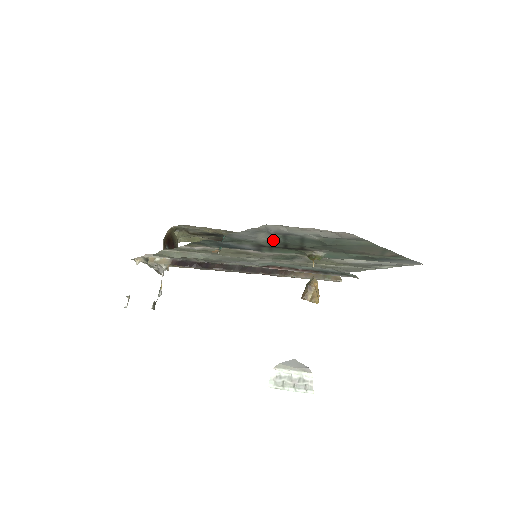
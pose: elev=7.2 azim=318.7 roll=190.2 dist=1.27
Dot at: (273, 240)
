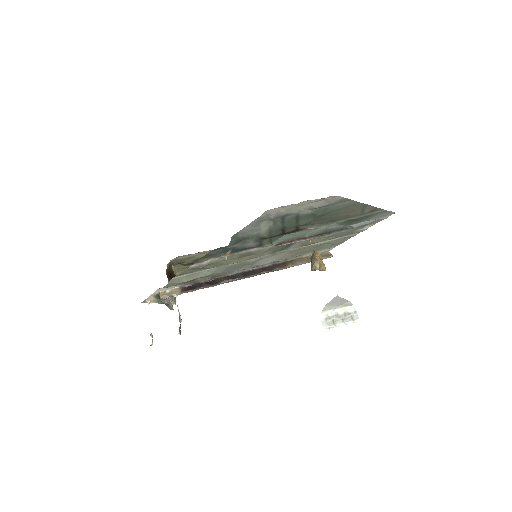
Dot at: (273, 228)
